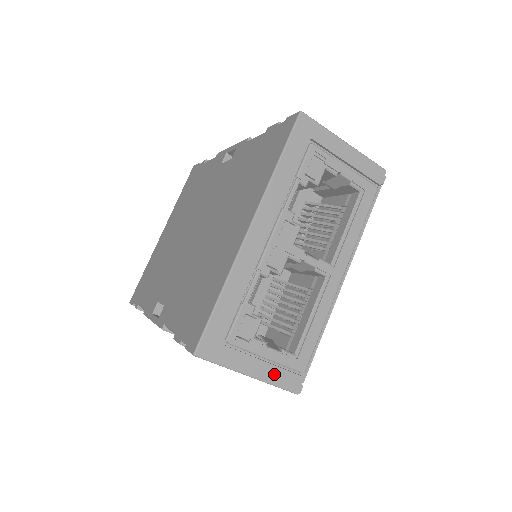
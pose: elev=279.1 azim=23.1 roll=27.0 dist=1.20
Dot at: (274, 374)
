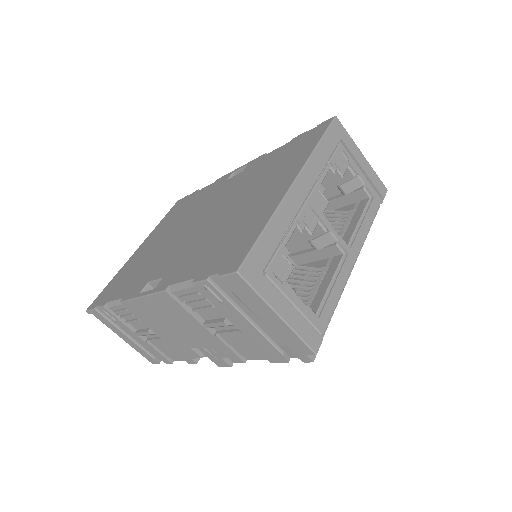
Dot at: (300, 324)
